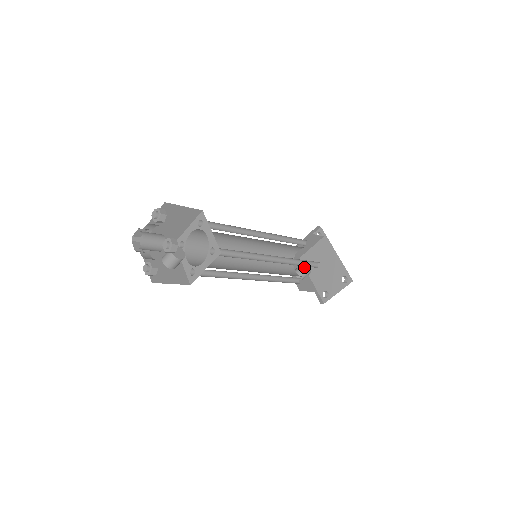
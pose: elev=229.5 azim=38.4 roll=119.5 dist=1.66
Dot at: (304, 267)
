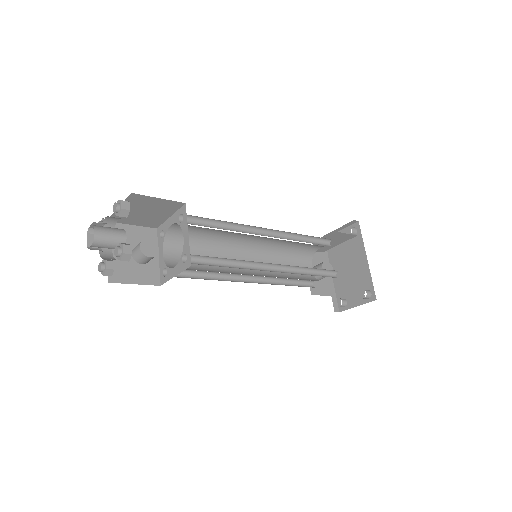
Dot at: (324, 267)
